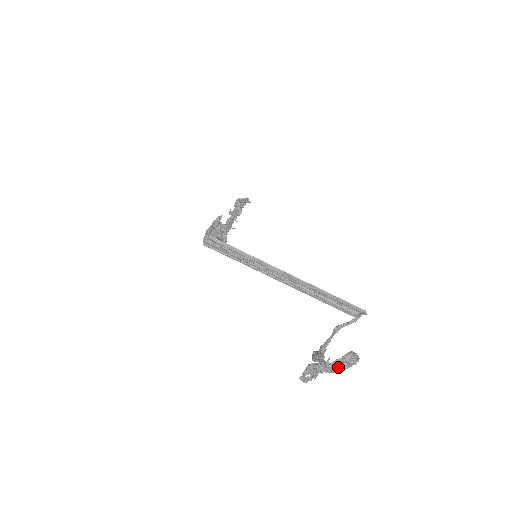
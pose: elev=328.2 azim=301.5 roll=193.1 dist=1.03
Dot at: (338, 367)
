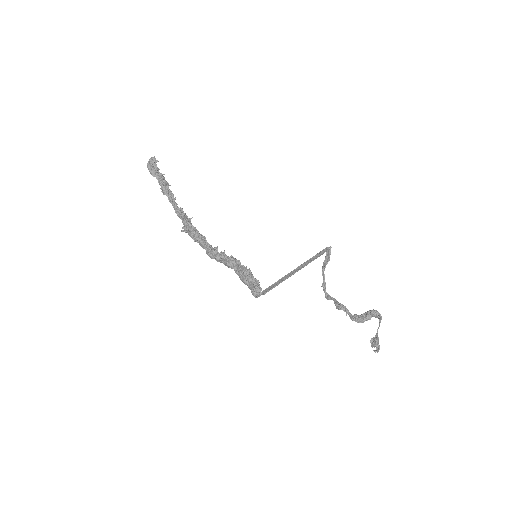
Dot at: occluded
